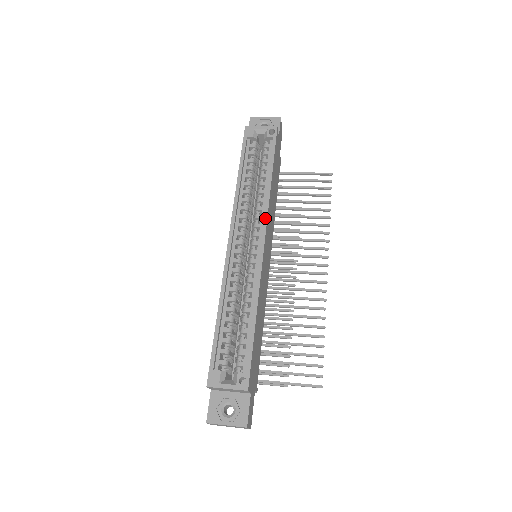
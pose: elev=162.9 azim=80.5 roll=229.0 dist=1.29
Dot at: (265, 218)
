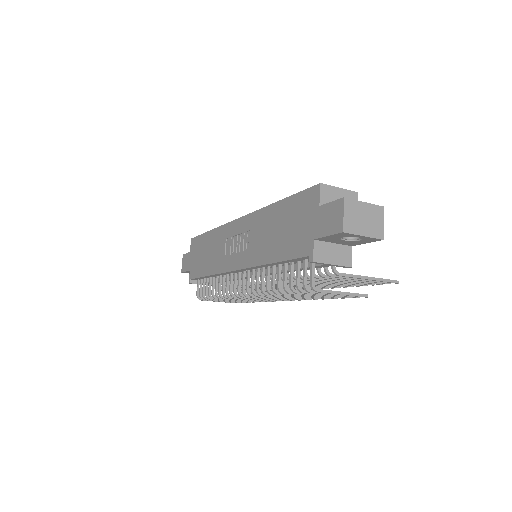
Dot at: occluded
